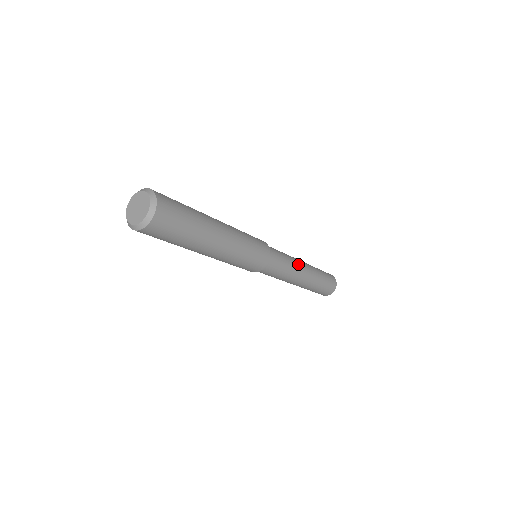
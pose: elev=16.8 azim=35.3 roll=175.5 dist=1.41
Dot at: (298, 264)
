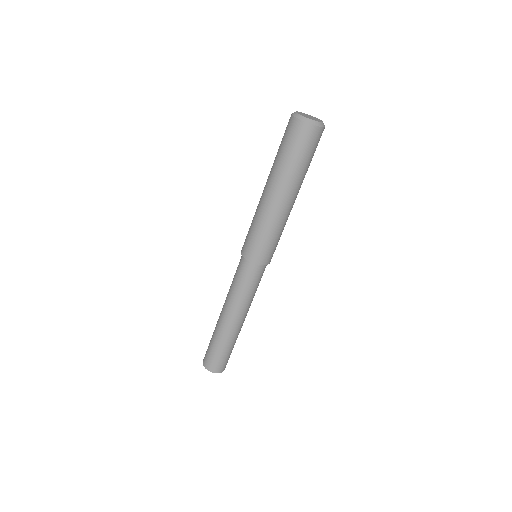
Dot at: (247, 309)
